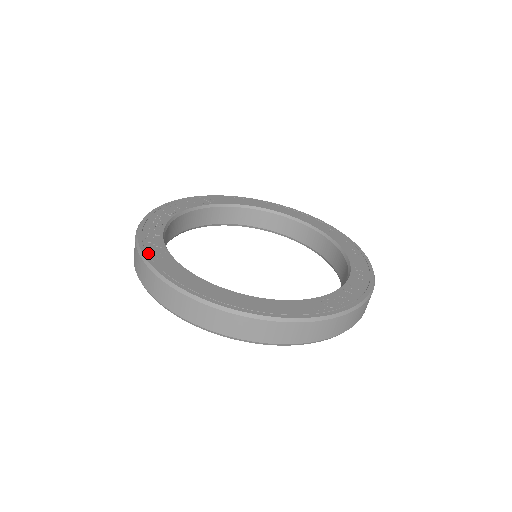
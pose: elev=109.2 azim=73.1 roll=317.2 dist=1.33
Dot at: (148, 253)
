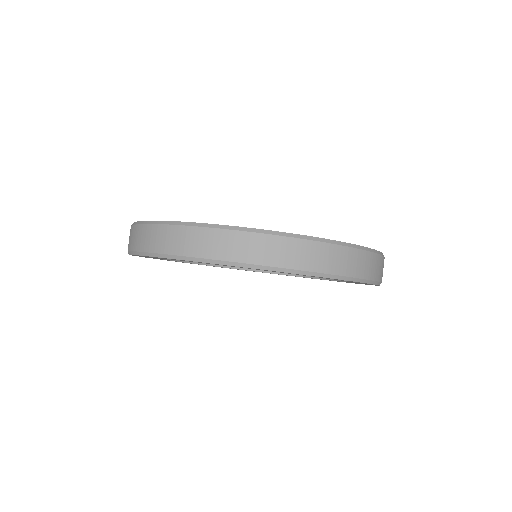
Dot at: occluded
